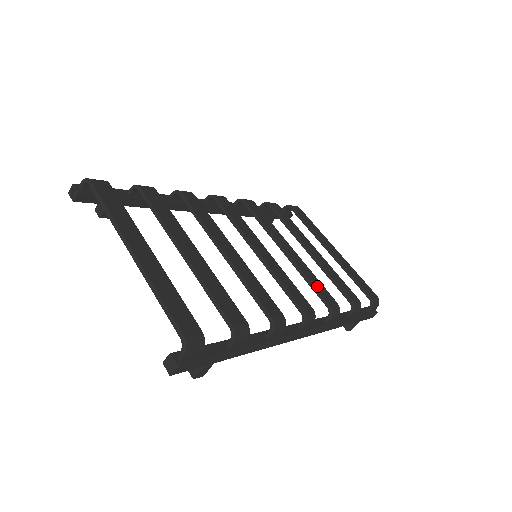
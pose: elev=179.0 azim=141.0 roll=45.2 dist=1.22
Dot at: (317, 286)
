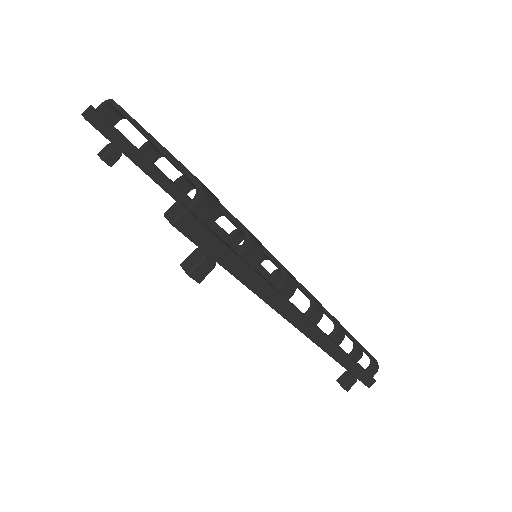
Dot at: occluded
